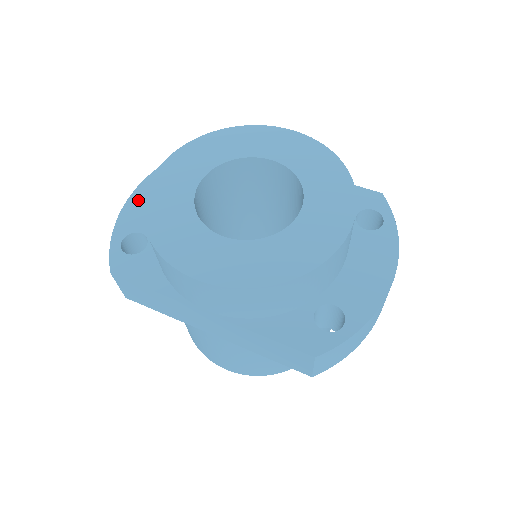
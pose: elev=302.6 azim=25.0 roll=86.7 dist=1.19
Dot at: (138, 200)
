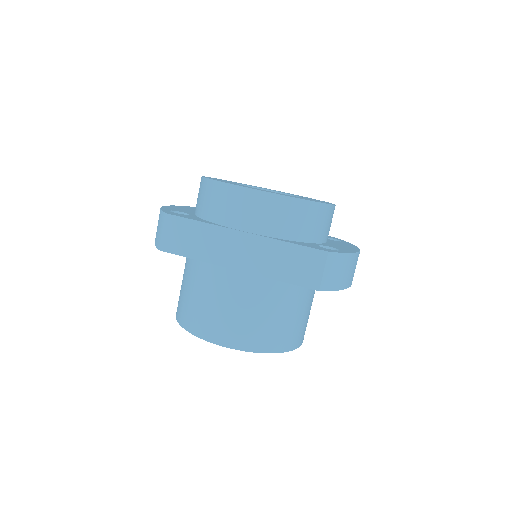
Dot at: (174, 207)
